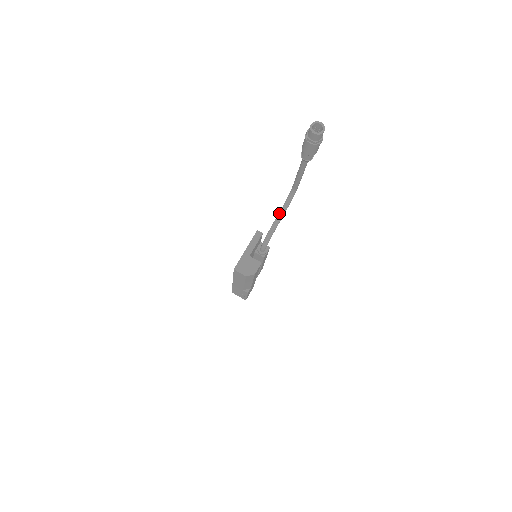
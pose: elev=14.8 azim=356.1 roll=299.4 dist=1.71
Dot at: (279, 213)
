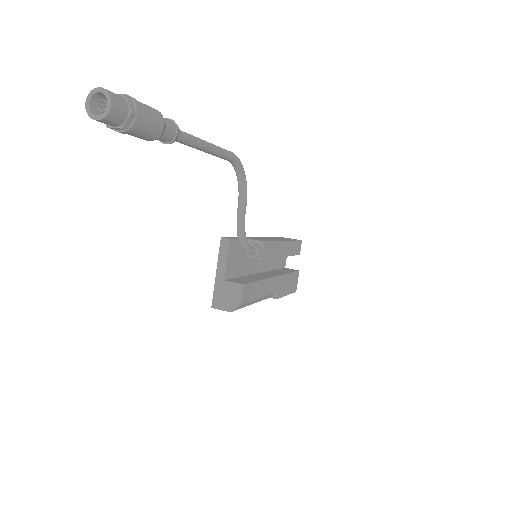
Dot at: (238, 200)
